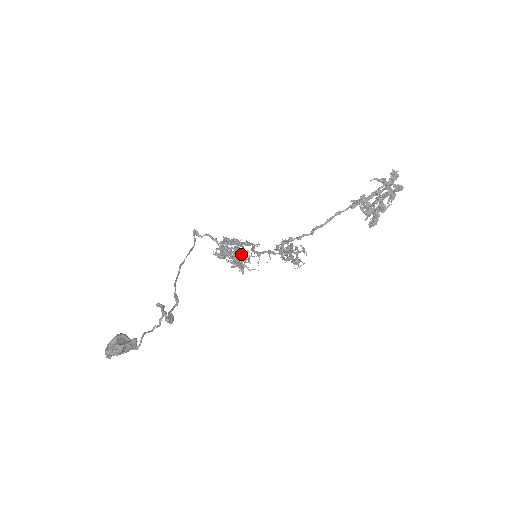
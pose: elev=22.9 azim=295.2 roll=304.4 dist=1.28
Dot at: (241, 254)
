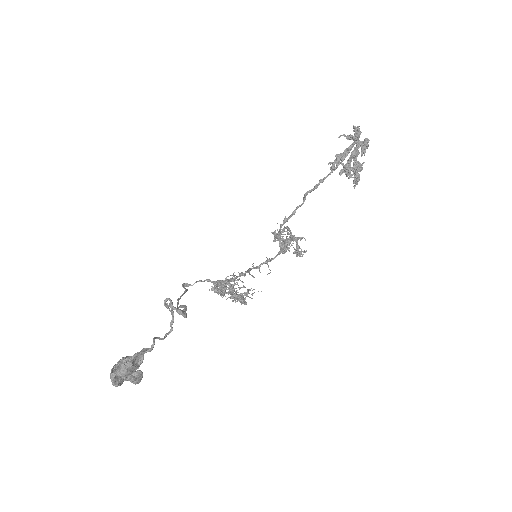
Dot at: occluded
